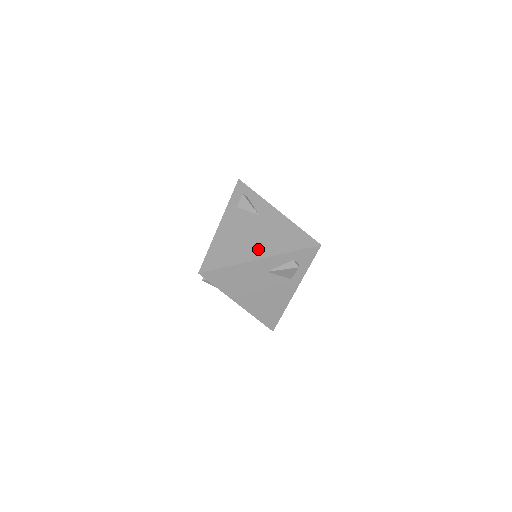
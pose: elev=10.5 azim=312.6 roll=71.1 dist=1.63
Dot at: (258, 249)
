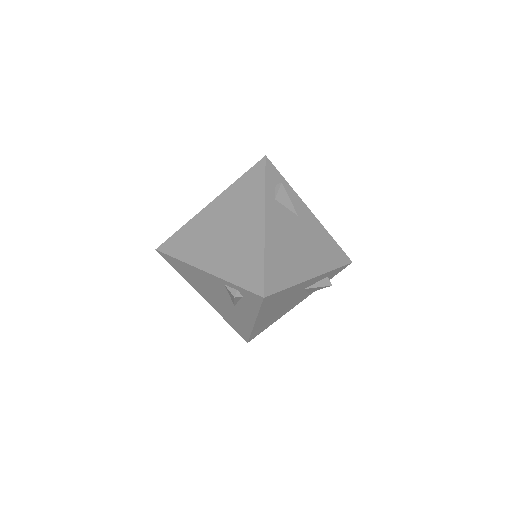
Dot at: (309, 264)
